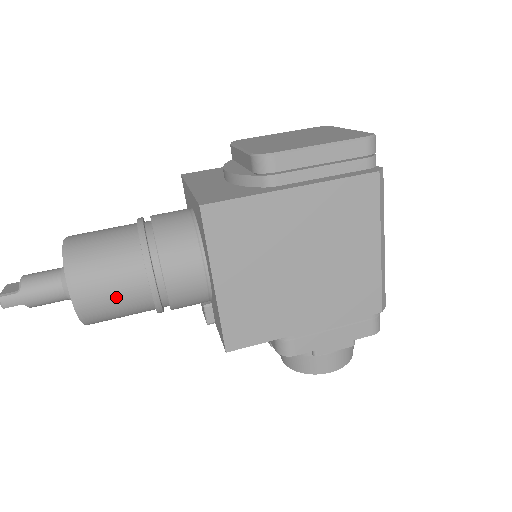
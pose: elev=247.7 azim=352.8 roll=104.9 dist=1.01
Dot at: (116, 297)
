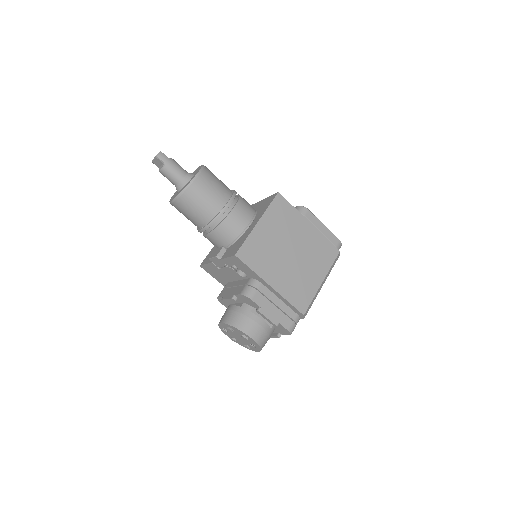
Dot at: (210, 194)
